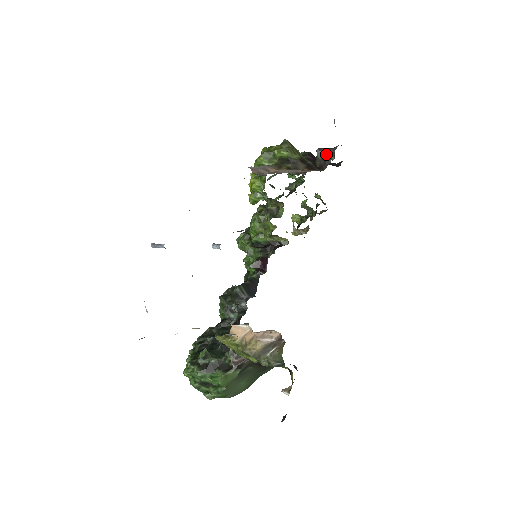
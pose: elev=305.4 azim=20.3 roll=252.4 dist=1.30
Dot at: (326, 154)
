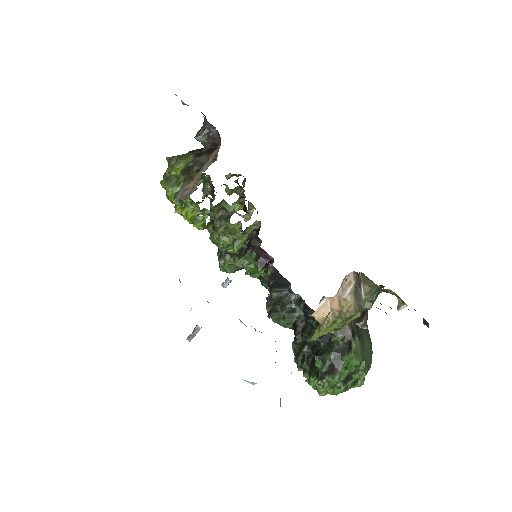
Dot at: (205, 133)
